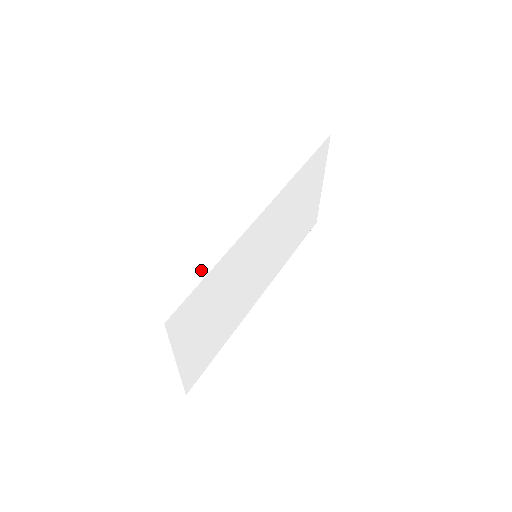
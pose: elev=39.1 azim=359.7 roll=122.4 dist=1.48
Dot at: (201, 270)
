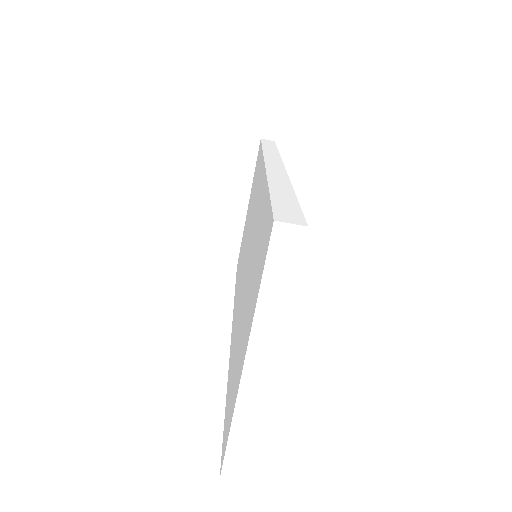
Dot at: (282, 192)
